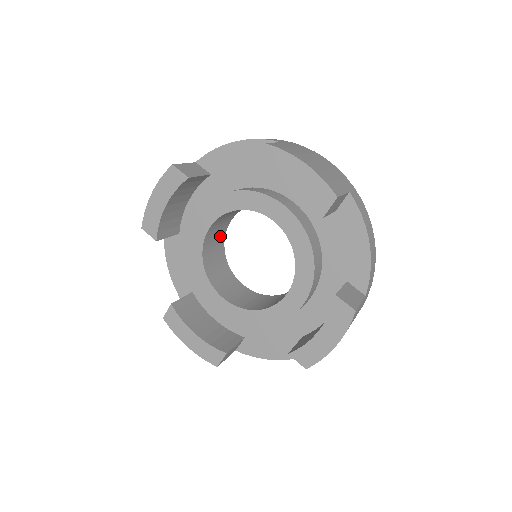
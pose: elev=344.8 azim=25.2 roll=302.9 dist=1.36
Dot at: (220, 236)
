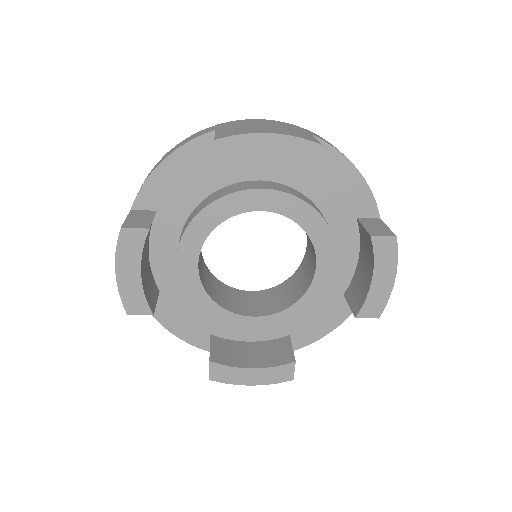
Dot at: (202, 263)
